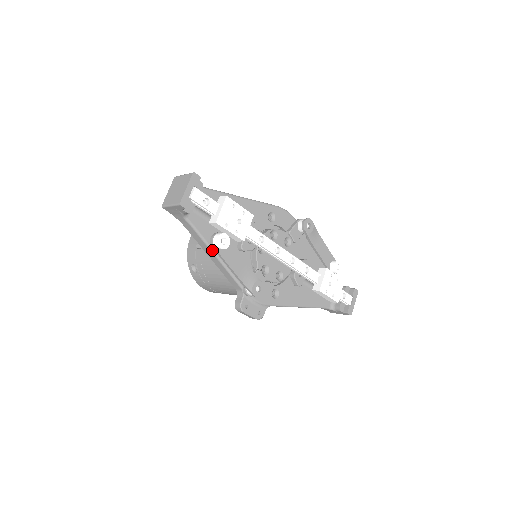
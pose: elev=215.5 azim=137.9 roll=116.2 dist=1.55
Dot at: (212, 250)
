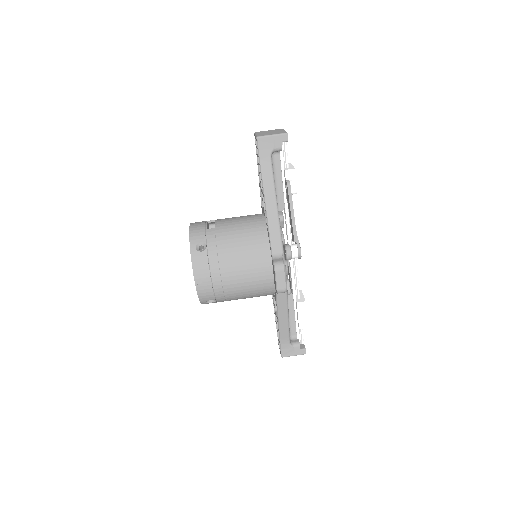
Dot at: (276, 197)
